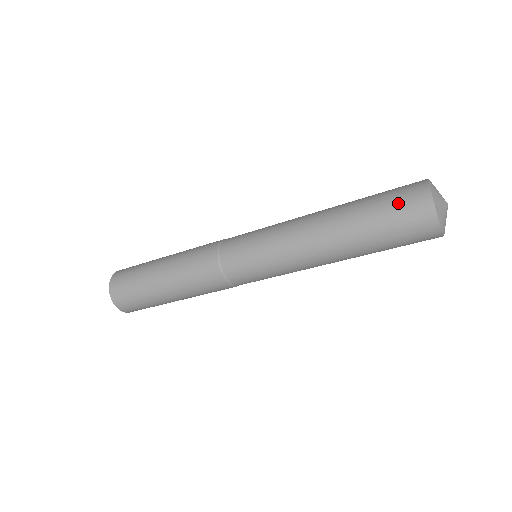
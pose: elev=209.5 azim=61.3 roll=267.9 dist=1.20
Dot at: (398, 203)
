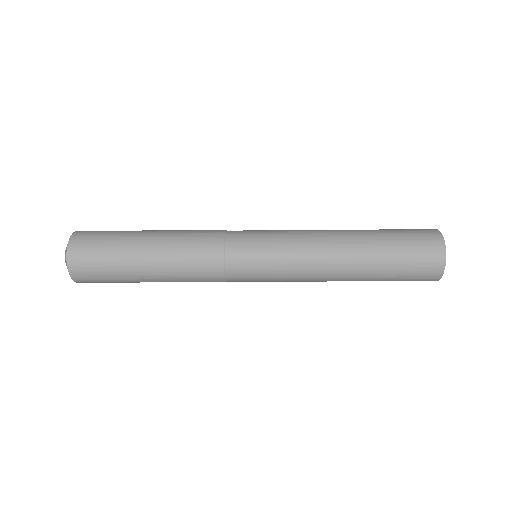
Dot at: (417, 260)
